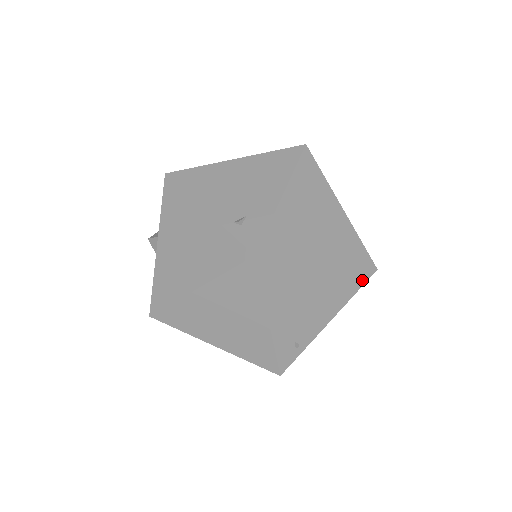
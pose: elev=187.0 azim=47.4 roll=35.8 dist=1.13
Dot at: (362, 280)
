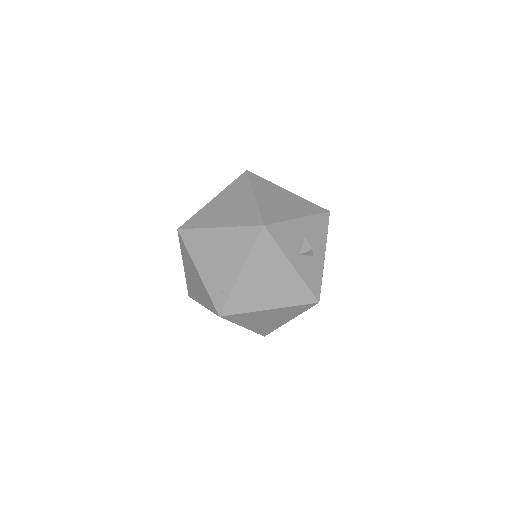
Dot at: (254, 236)
